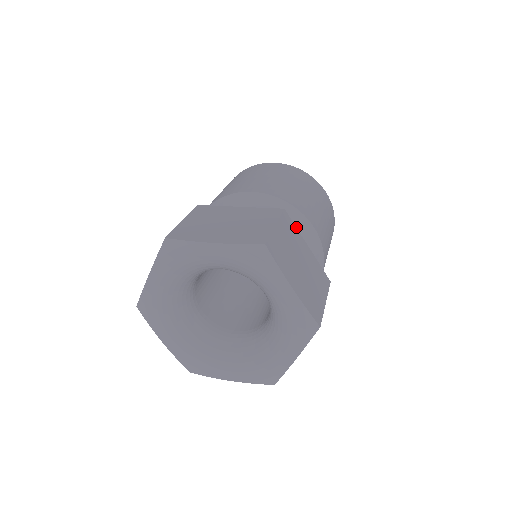
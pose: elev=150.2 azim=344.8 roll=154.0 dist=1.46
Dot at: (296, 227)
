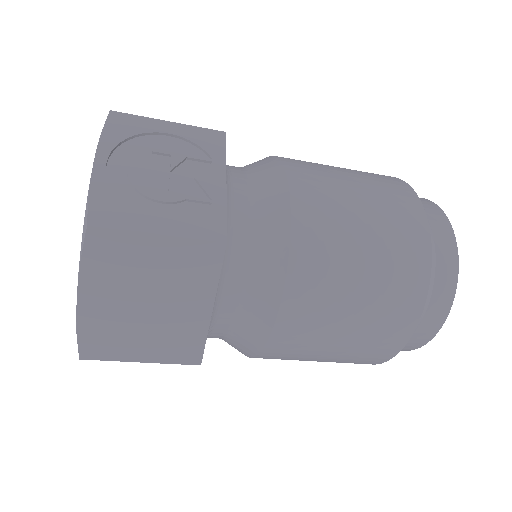
Dot at: occluded
